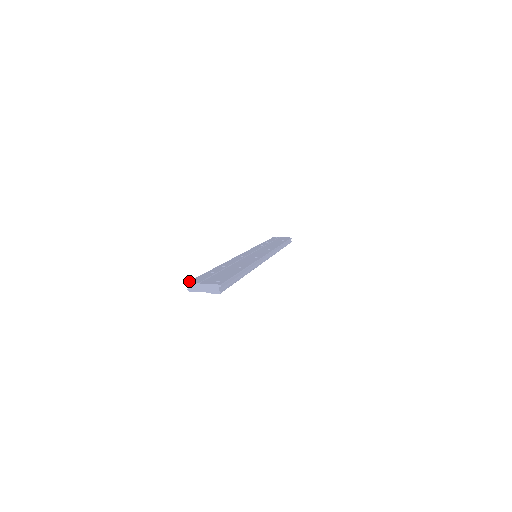
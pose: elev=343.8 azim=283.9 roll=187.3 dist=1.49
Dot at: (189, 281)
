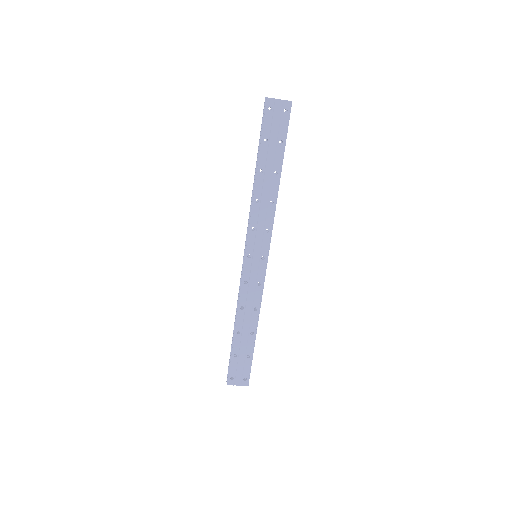
Dot at: (265, 99)
